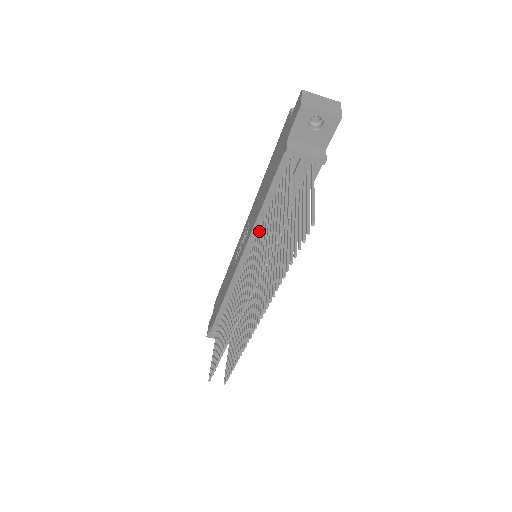
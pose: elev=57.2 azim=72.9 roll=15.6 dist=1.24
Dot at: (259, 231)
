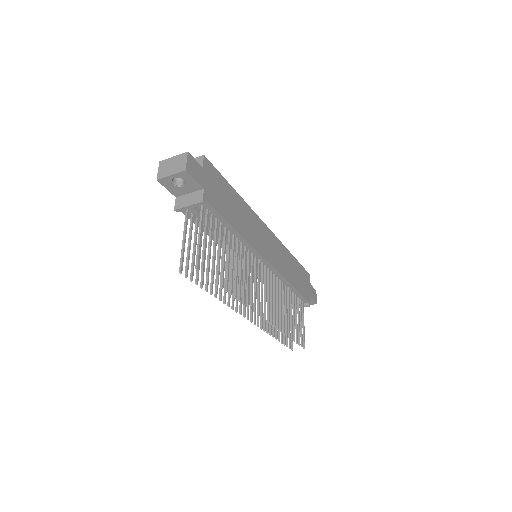
Dot at: (230, 248)
